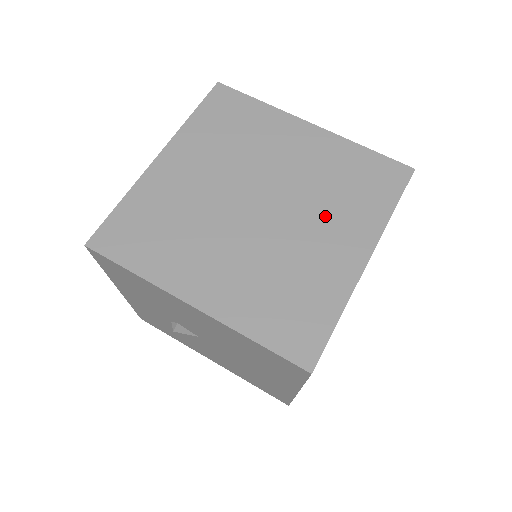
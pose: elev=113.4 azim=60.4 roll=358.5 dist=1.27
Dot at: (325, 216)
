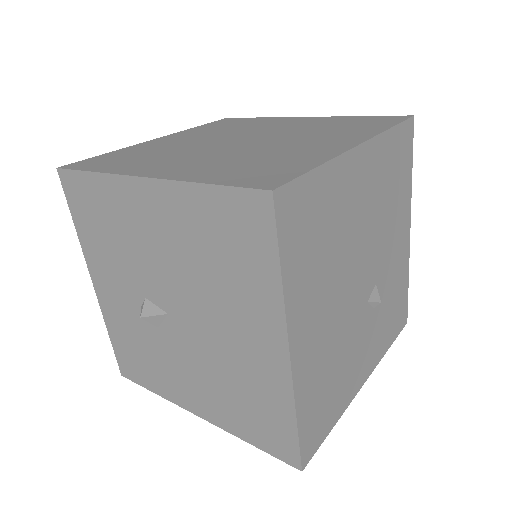
Dot at: (312, 136)
